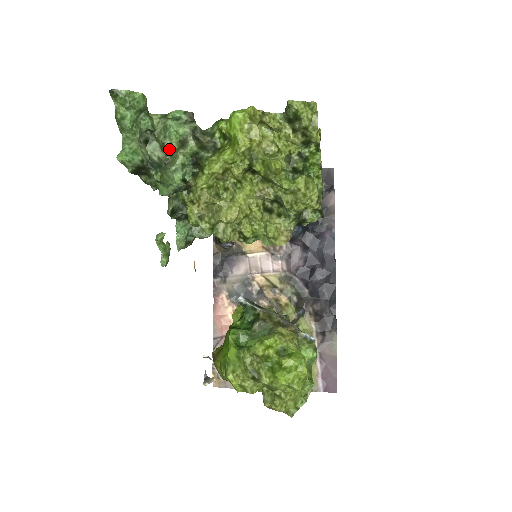
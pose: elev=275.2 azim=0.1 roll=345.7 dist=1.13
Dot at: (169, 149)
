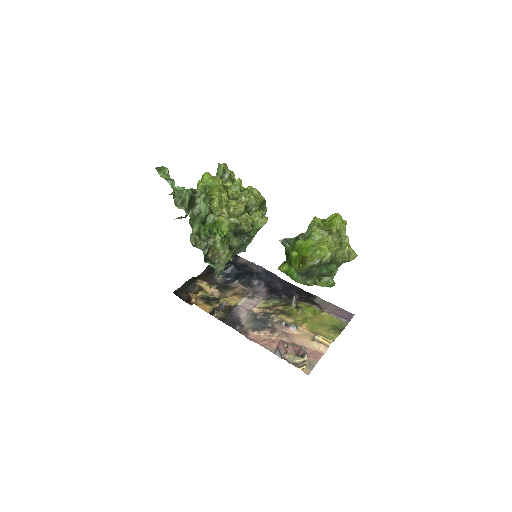
Dot at: occluded
